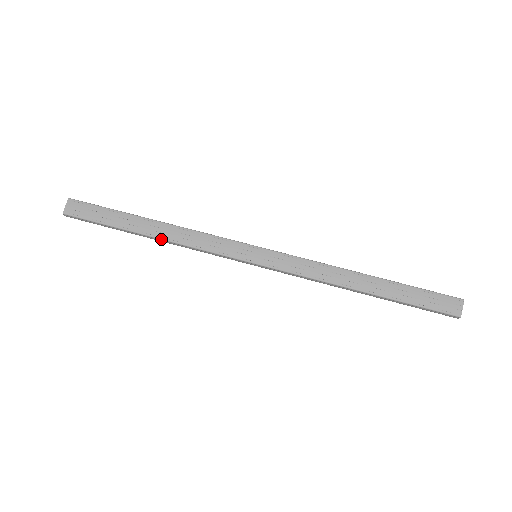
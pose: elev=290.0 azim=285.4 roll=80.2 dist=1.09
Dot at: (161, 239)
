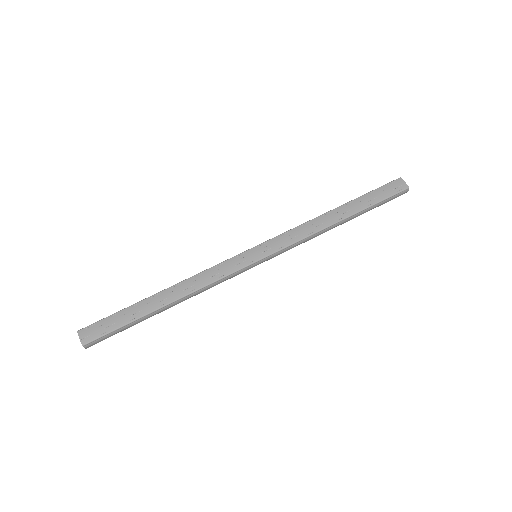
Dot at: (179, 299)
